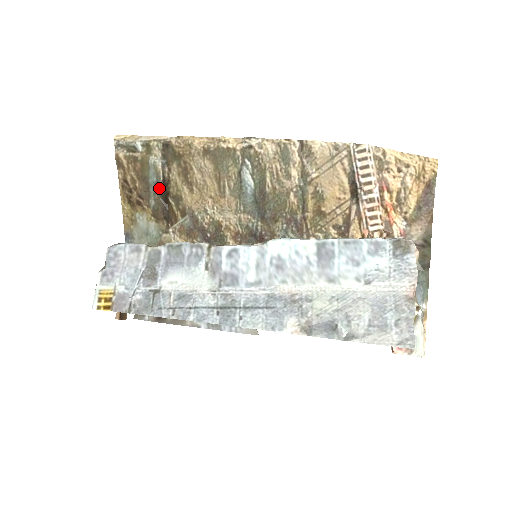
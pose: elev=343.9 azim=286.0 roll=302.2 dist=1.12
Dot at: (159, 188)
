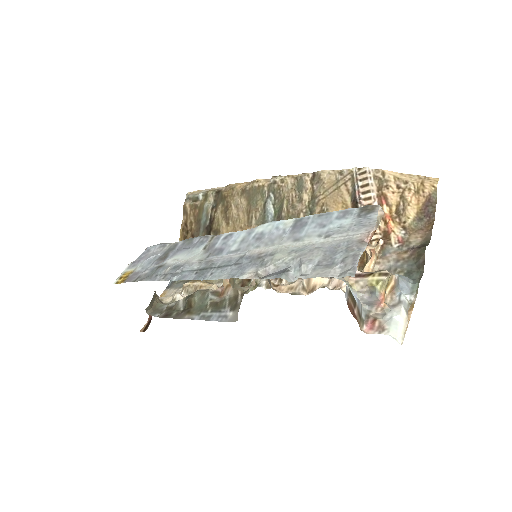
Dot at: (206, 226)
